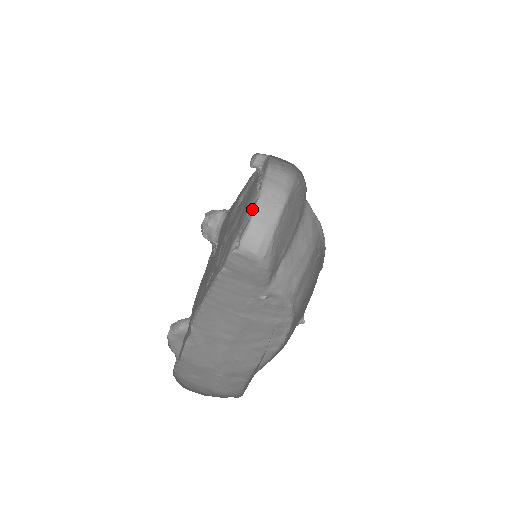
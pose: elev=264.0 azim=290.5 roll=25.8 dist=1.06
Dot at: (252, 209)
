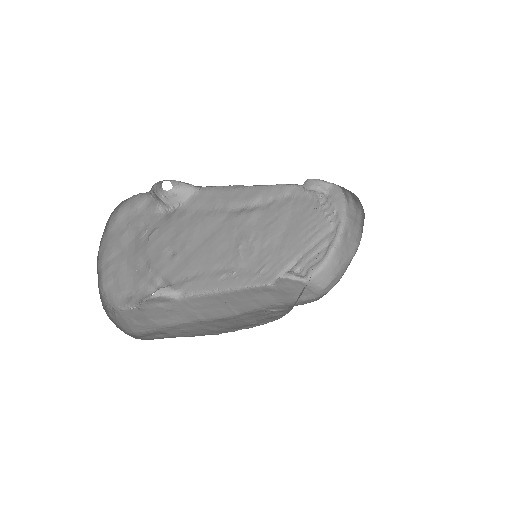
Dot at: (325, 242)
